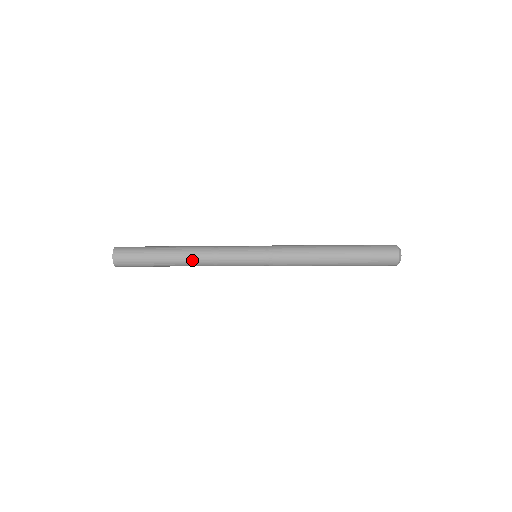
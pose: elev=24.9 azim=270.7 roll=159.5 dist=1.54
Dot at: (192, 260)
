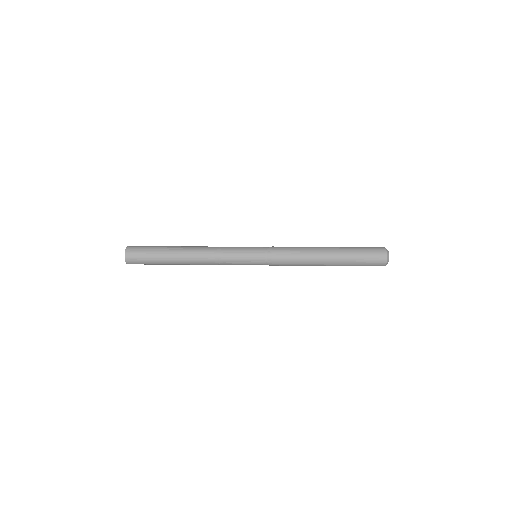
Dot at: (198, 264)
